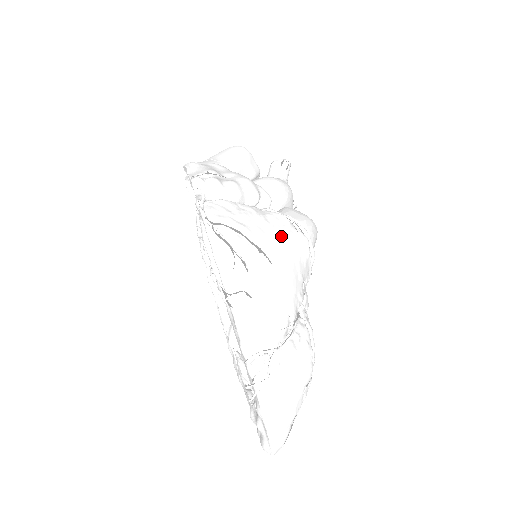
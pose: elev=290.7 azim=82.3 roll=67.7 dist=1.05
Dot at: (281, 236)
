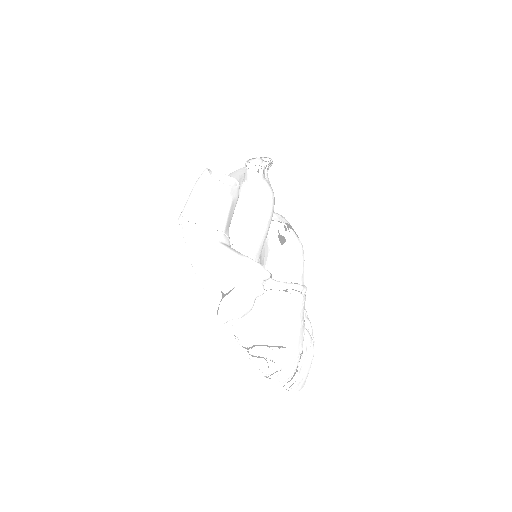
Dot at: (287, 318)
